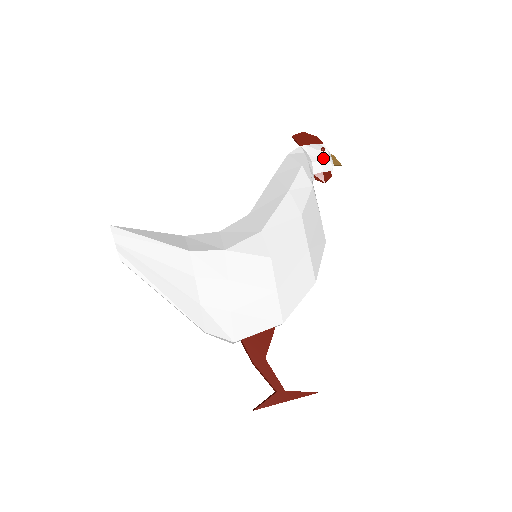
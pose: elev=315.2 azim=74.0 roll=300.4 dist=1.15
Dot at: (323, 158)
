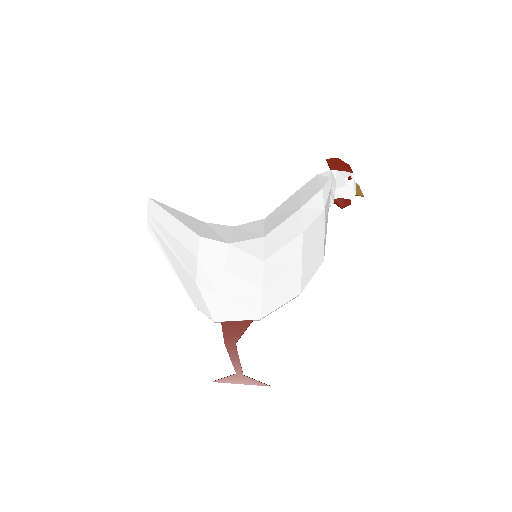
Dot at: (347, 186)
